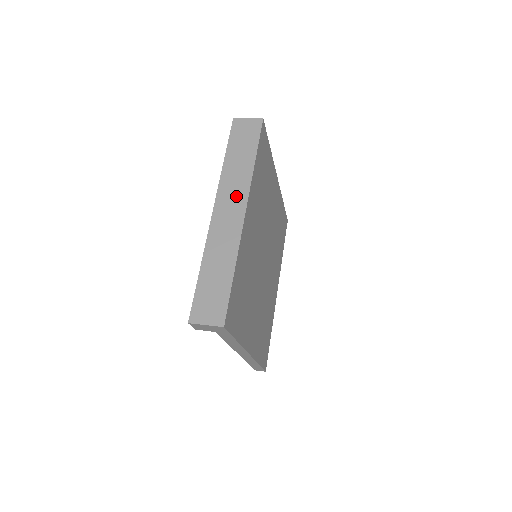
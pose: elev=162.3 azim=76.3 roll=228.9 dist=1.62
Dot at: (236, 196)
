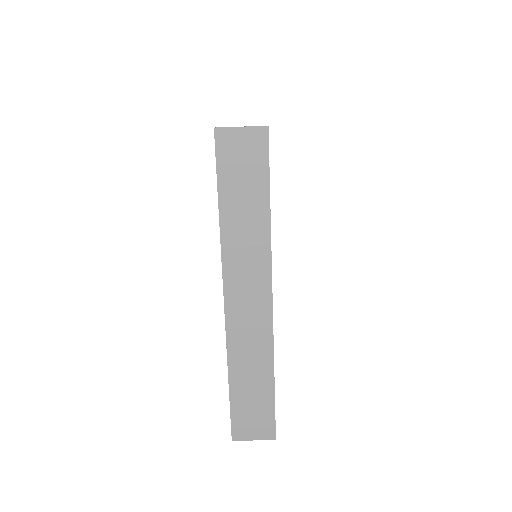
Dot at: (253, 276)
